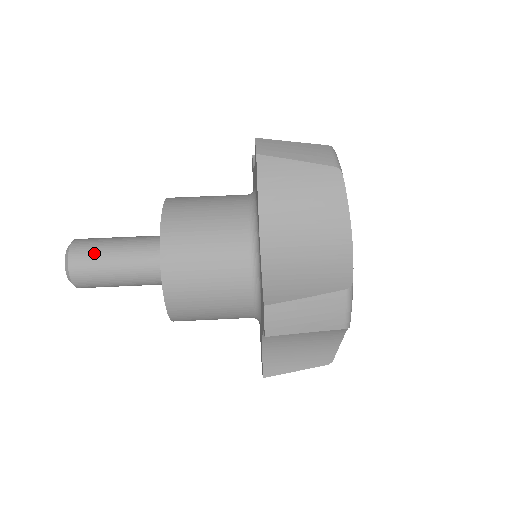
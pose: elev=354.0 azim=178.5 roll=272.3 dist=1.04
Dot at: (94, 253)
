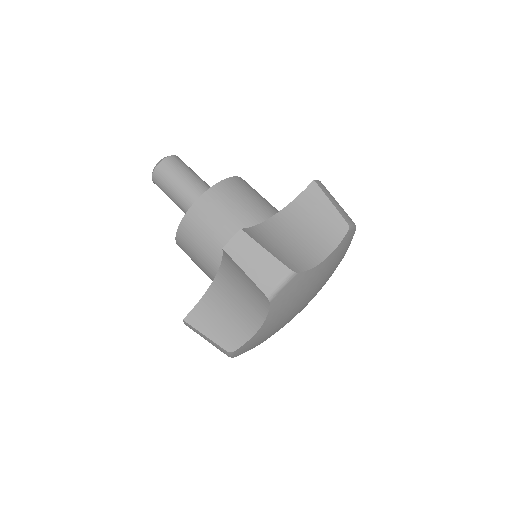
Dot at: (166, 182)
